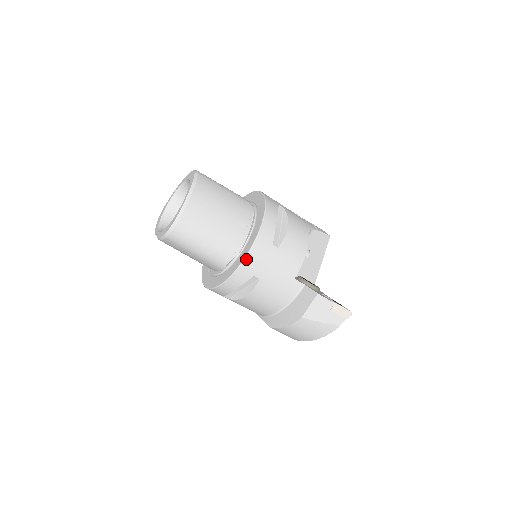
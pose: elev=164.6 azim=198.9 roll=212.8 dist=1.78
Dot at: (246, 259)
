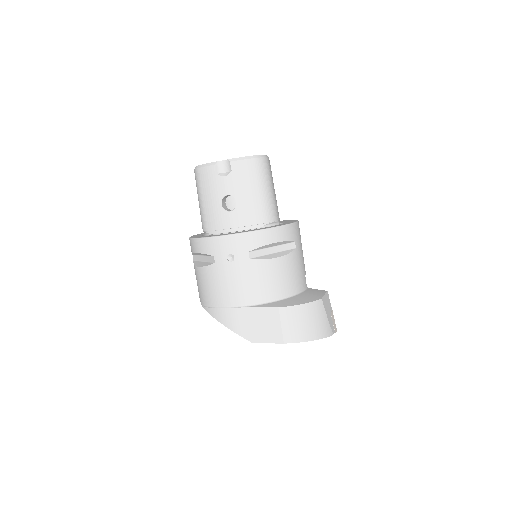
Dot at: (296, 223)
